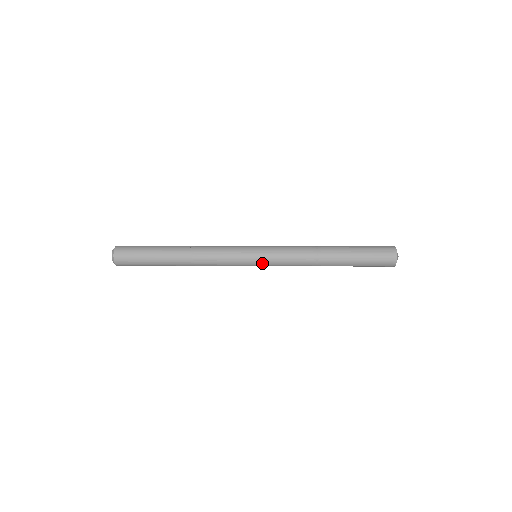
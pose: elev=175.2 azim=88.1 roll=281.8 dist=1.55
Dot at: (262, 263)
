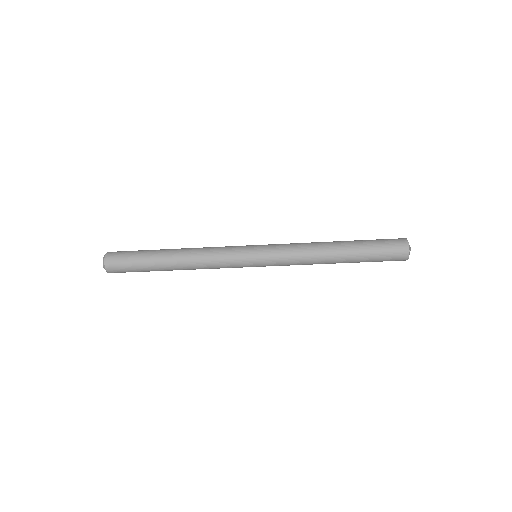
Dot at: (262, 262)
